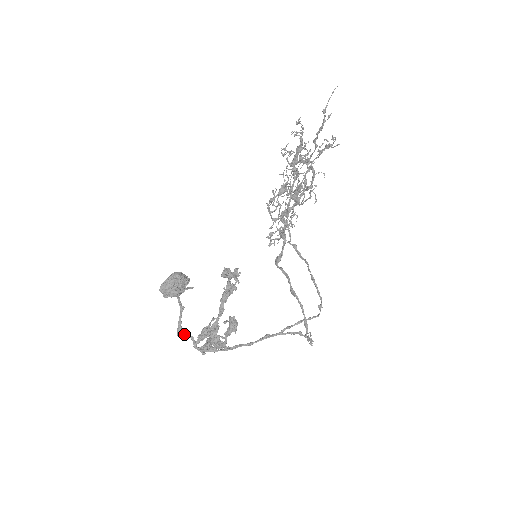
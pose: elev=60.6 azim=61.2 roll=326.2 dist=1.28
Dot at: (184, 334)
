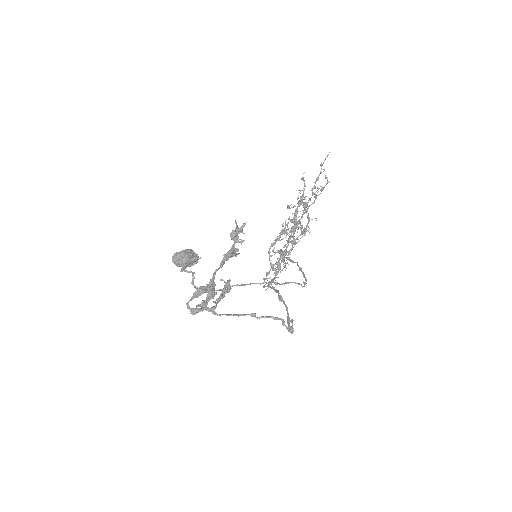
Dot at: occluded
